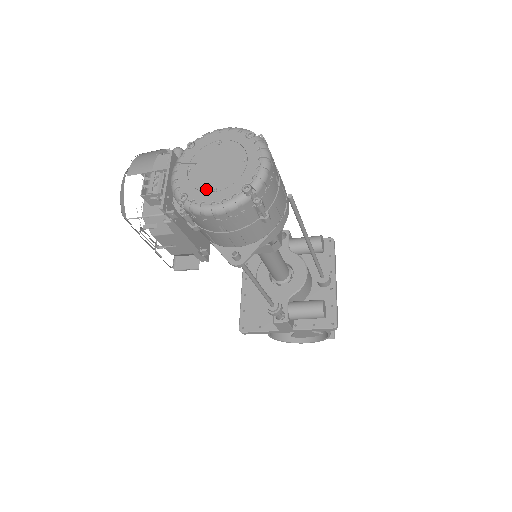
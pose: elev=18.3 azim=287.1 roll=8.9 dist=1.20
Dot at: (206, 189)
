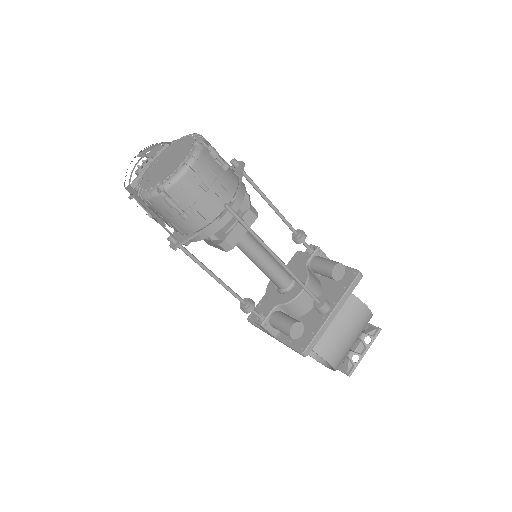
Dot at: (149, 178)
